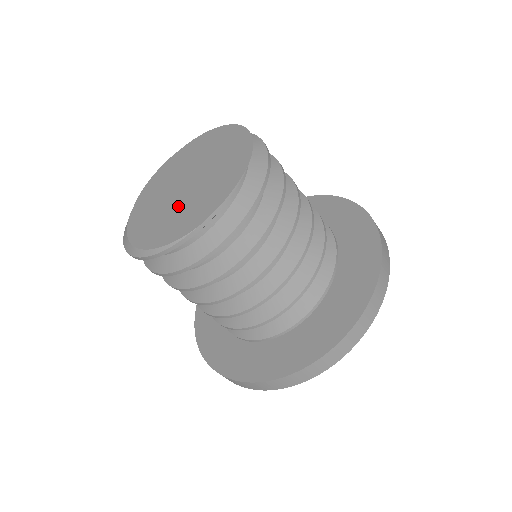
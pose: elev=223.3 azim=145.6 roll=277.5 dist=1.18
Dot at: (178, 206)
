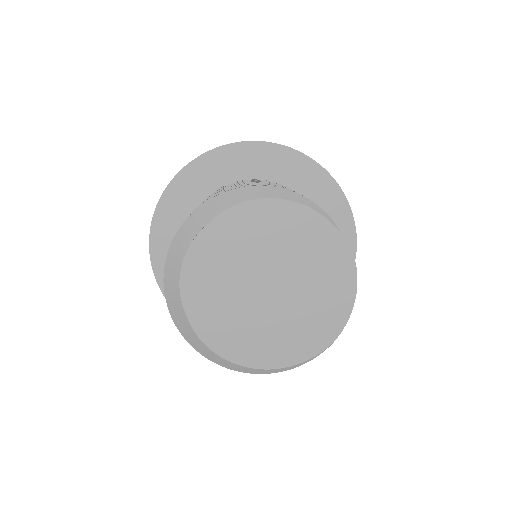
Dot at: (282, 319)
